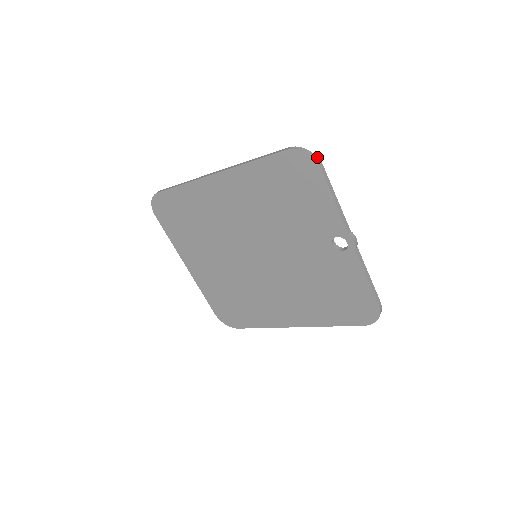
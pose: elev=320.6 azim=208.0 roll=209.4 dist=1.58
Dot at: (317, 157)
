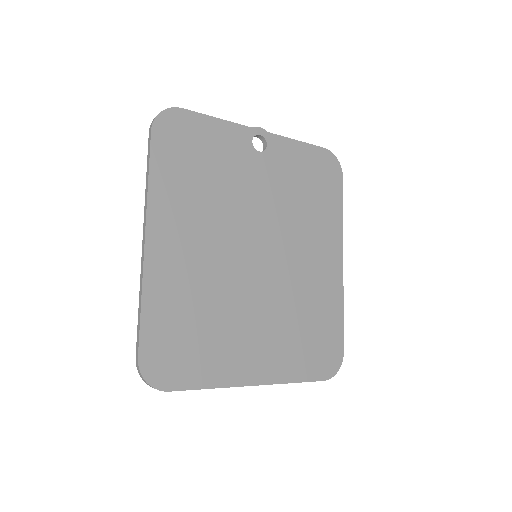
Dot at: (169, 110)
